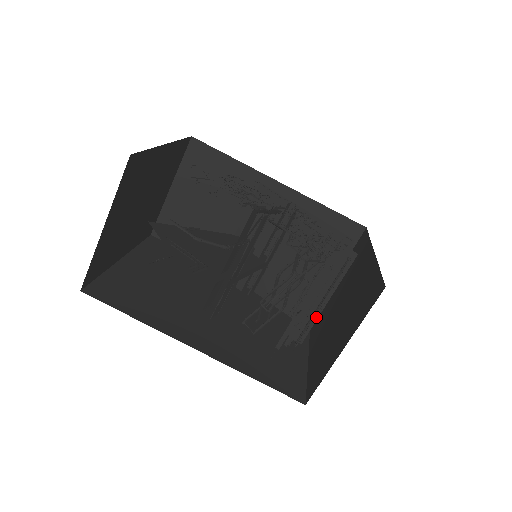
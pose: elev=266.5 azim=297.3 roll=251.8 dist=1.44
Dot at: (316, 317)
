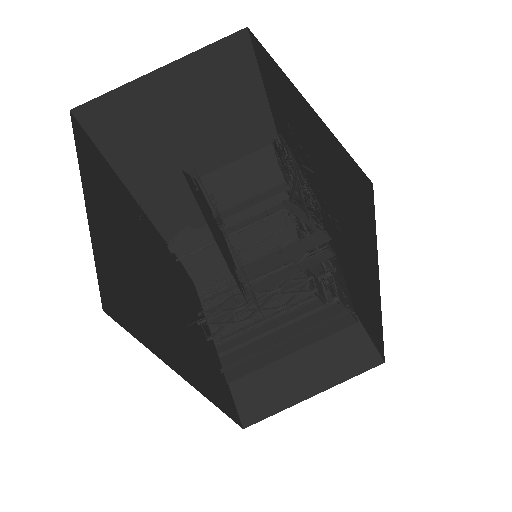
Dot at: (253, 321)
